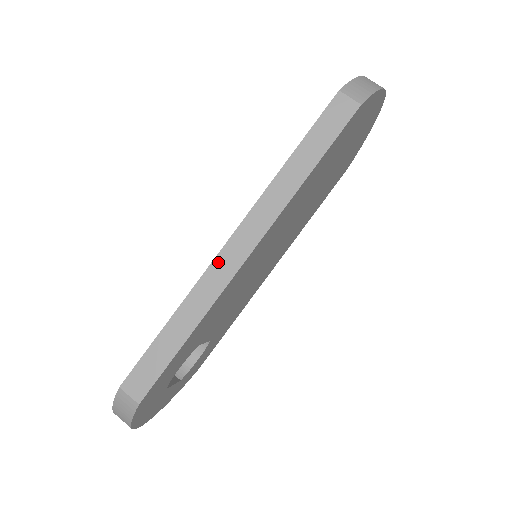
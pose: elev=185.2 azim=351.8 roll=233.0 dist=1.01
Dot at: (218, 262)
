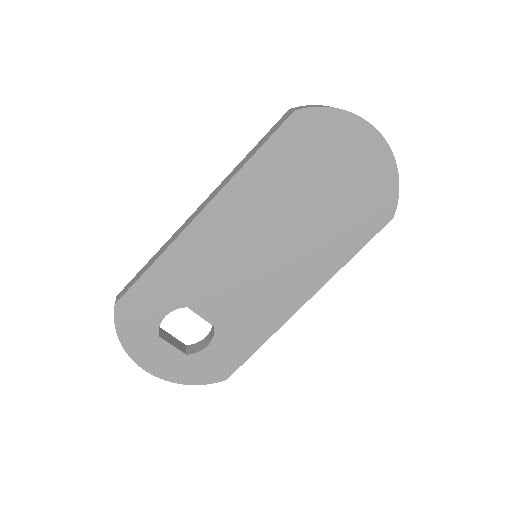
Dot at: (188, 220)
